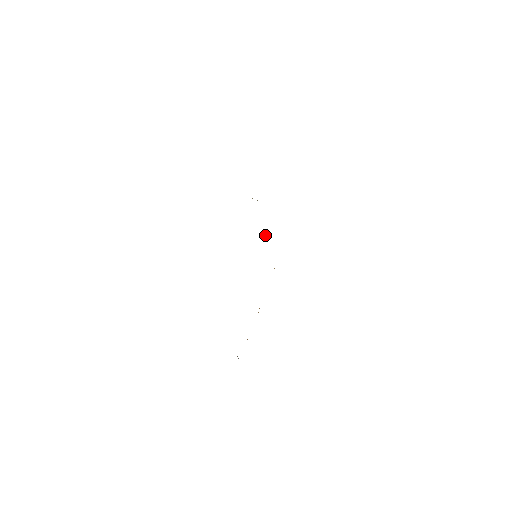
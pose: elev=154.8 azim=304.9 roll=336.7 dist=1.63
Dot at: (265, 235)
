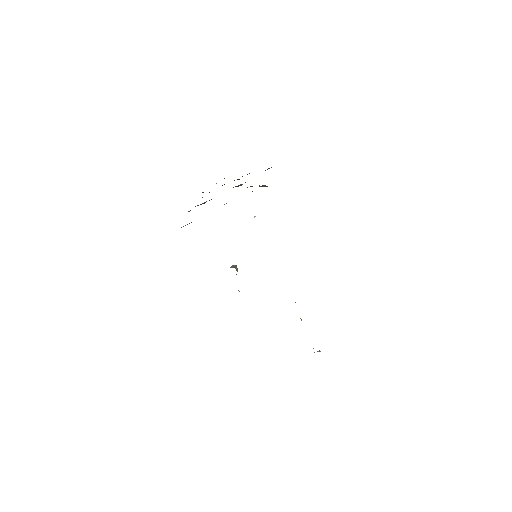
Dot at: occluded
